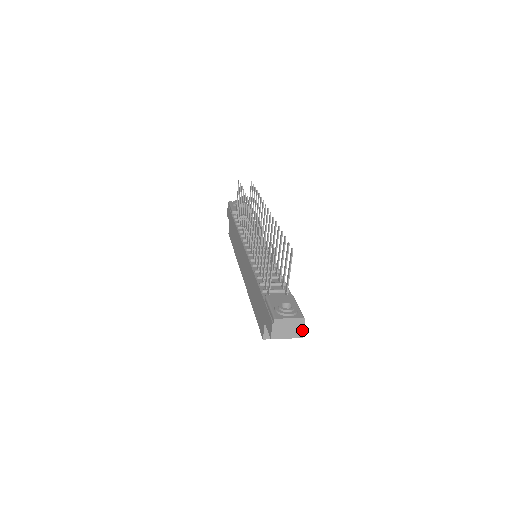
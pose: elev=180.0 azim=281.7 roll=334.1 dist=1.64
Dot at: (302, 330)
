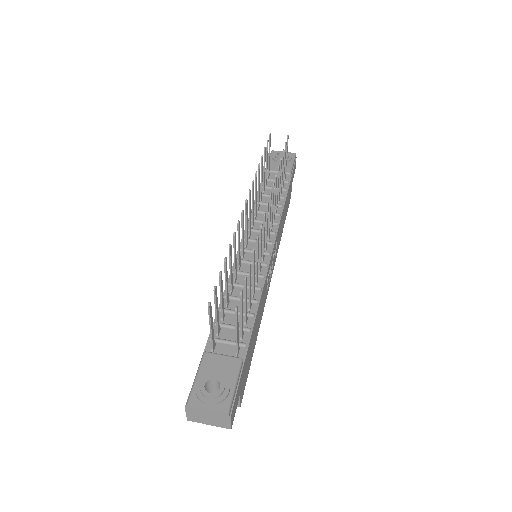
Dot at: (228, 423)
